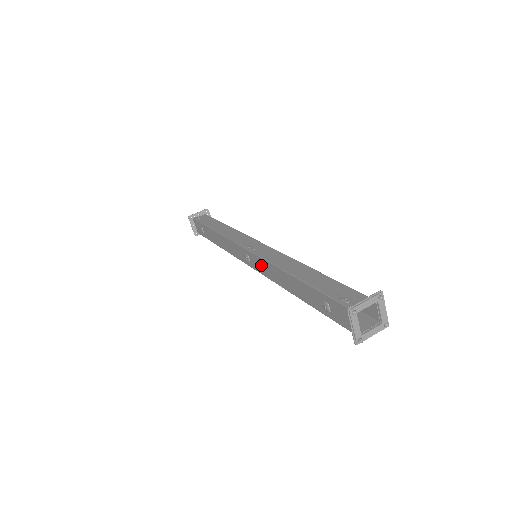
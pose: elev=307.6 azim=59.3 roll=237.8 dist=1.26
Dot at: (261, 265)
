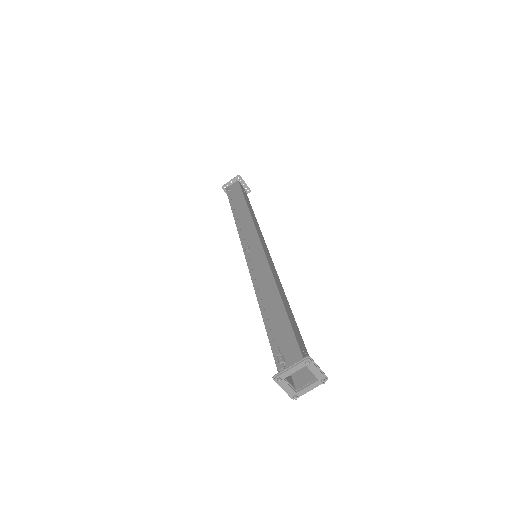
Dot at: occluded
